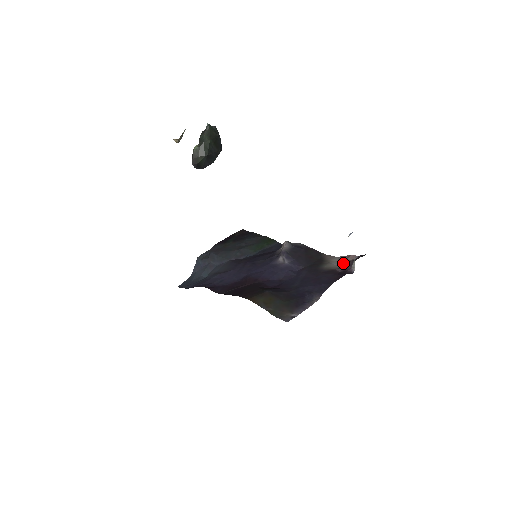
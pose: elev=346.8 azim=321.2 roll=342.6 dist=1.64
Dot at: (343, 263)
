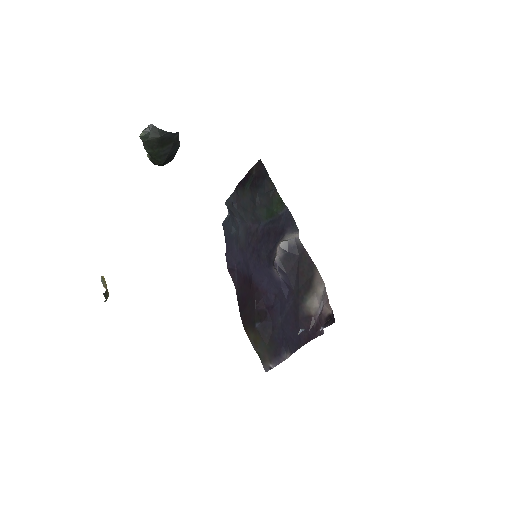
Dot at: (322, 307)
